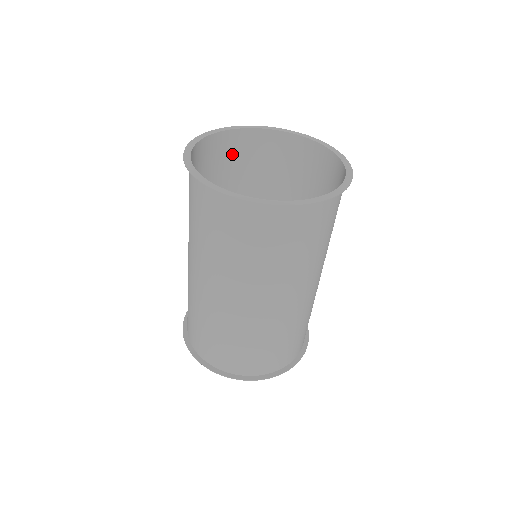
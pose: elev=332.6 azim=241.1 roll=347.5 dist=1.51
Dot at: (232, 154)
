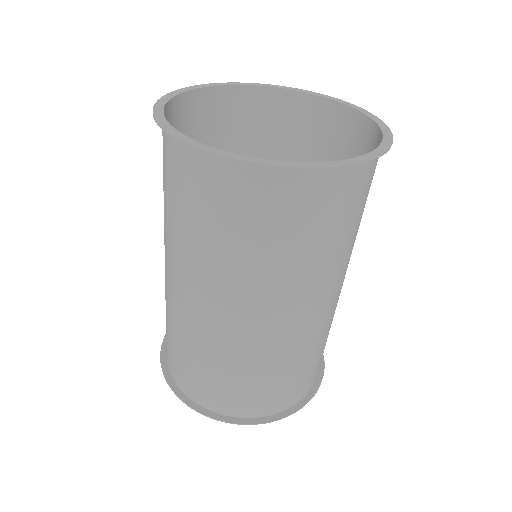
Dot at: (281, 123)
